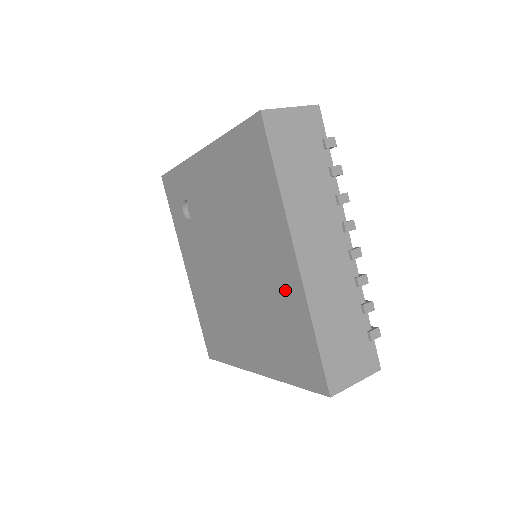
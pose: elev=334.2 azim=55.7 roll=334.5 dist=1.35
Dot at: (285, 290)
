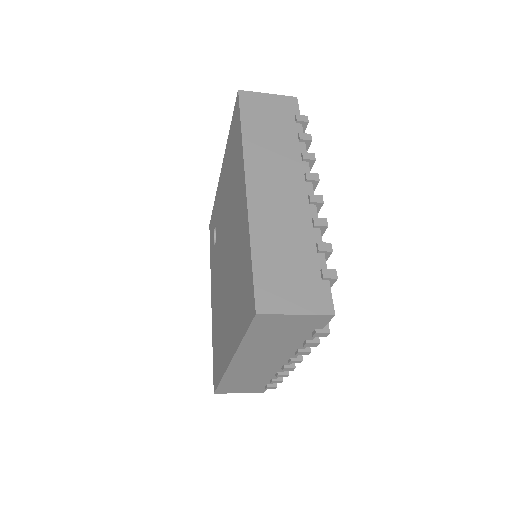
Dot at: (241, 228)
